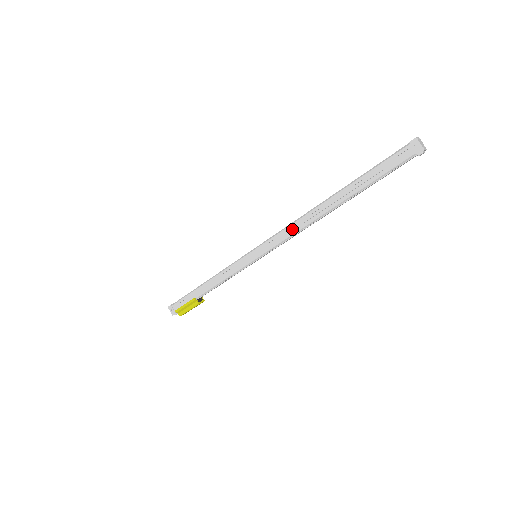
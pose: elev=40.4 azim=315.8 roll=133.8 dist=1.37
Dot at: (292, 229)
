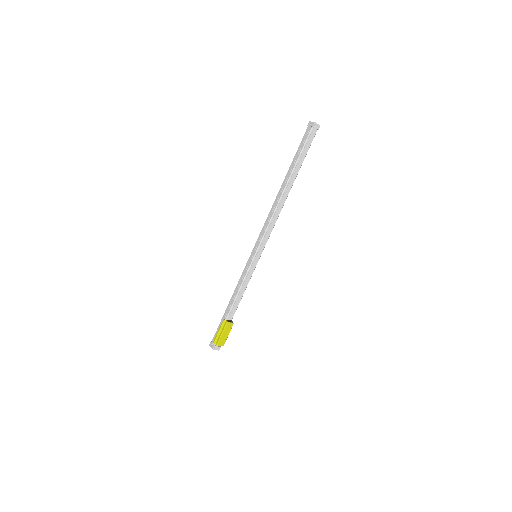
Dot at: (269, 218)
